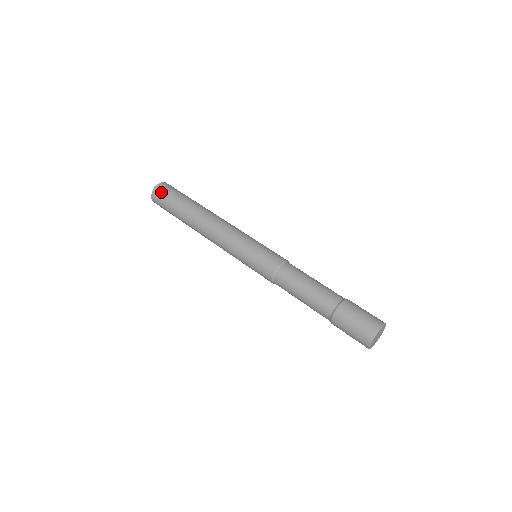
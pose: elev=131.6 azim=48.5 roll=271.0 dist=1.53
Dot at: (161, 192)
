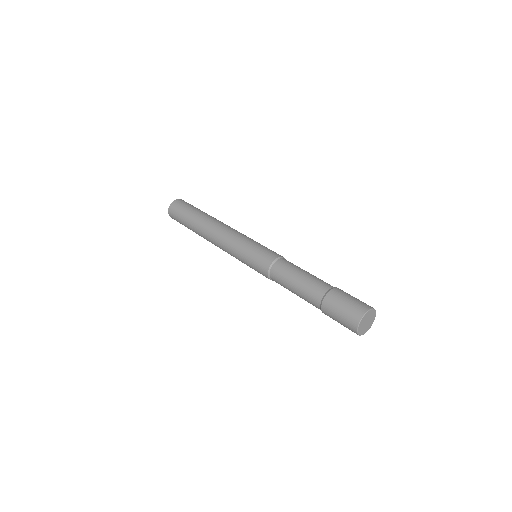
Dot at: (185, 202)
